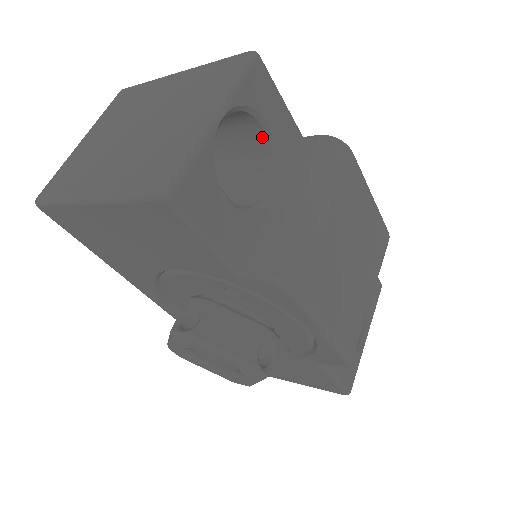
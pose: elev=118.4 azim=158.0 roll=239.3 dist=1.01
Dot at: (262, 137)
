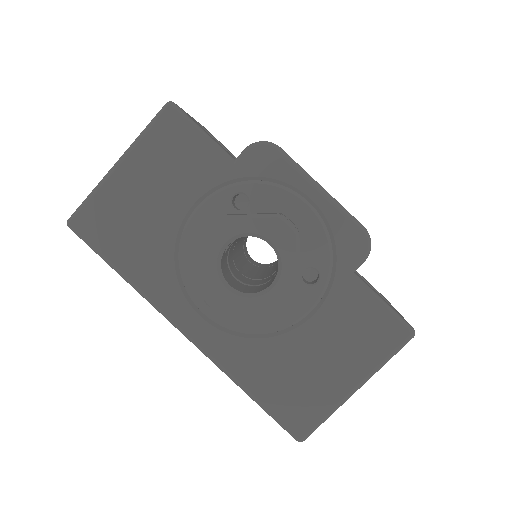
Dot at: occluded
